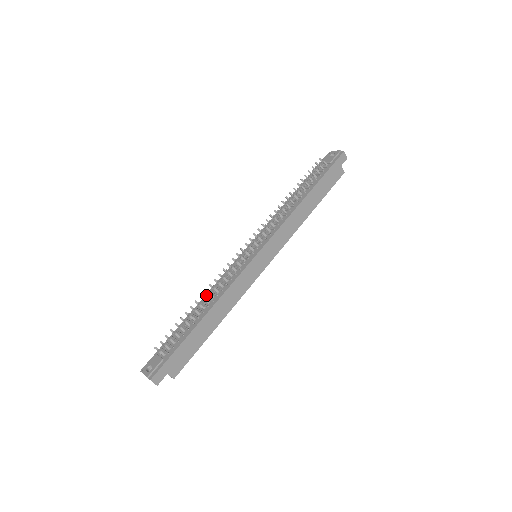
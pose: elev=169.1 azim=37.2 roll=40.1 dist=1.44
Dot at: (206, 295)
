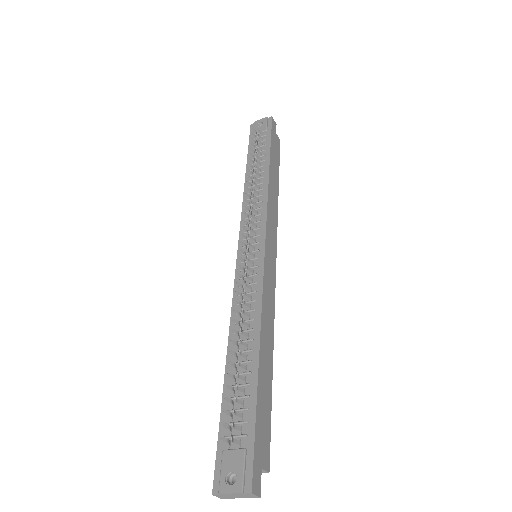
Dot at: (230, 330)
